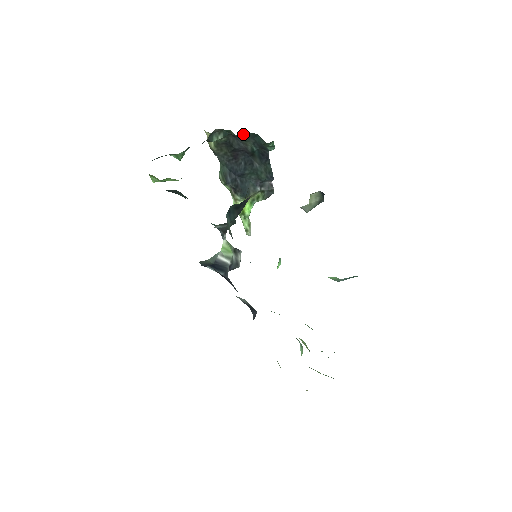
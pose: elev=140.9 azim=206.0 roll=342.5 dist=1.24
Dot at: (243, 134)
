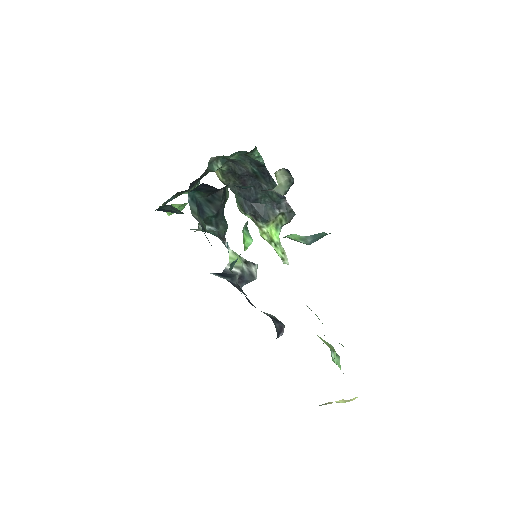
Dot at: (235, 155)
